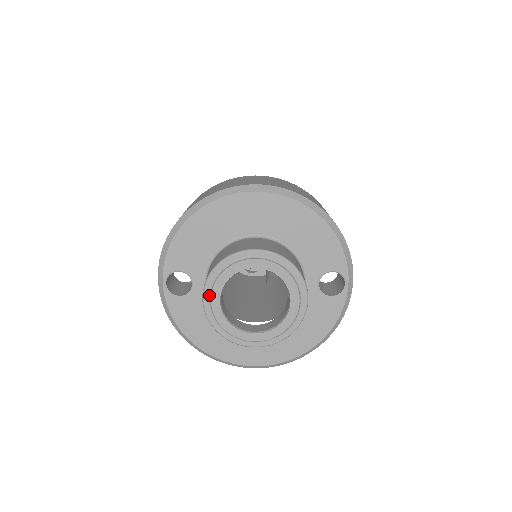
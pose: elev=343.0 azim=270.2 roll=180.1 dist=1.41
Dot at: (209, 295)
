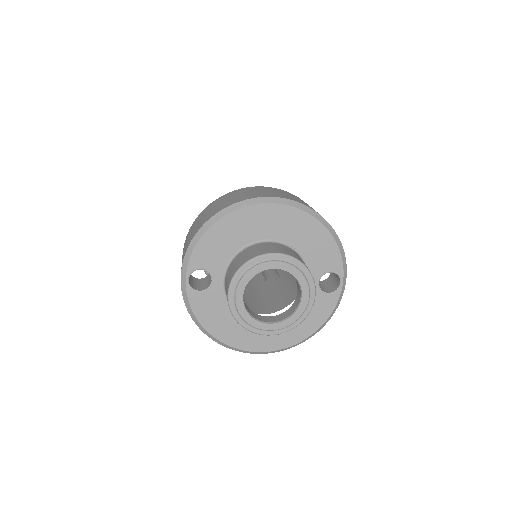
Dot at: (234, 291)
